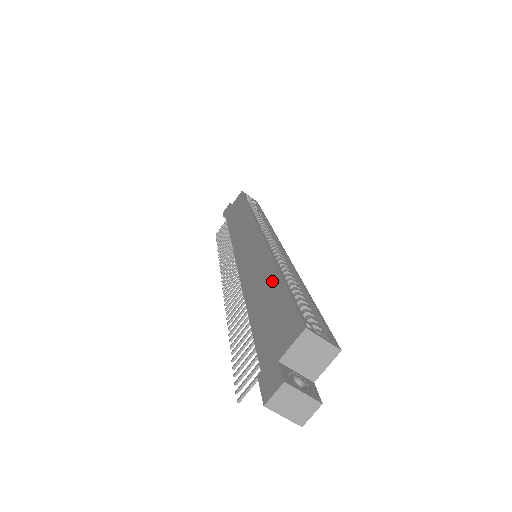
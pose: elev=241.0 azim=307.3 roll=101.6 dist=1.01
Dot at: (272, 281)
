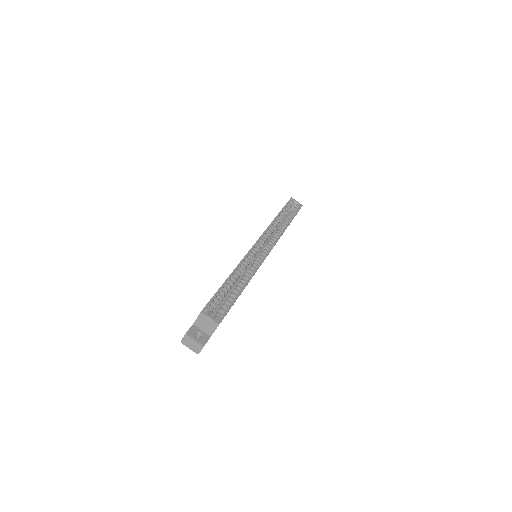
Dot at: occluded
